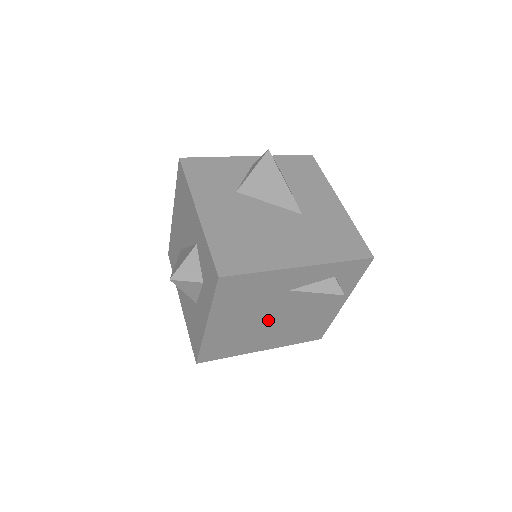
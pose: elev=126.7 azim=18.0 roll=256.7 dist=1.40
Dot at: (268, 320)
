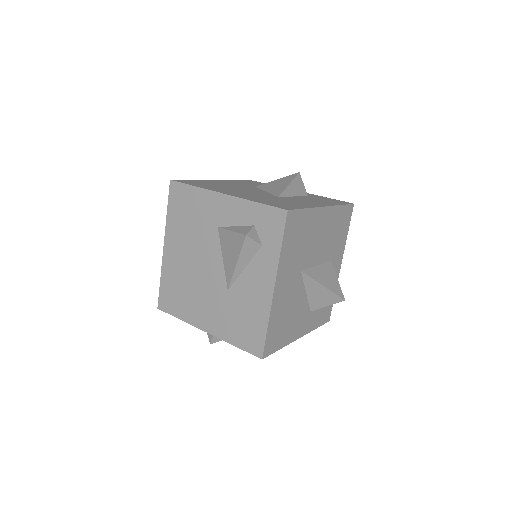
Dot at: (206, 271)
